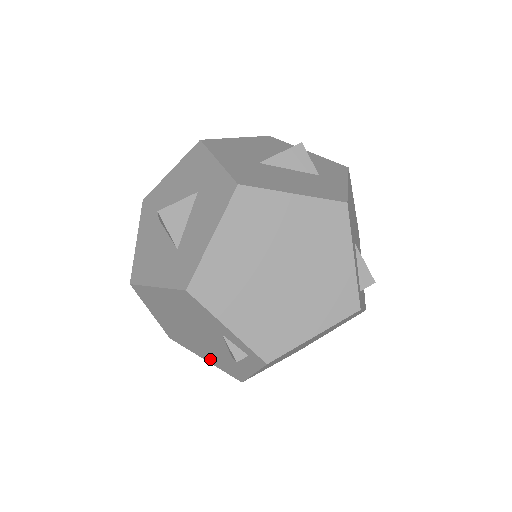
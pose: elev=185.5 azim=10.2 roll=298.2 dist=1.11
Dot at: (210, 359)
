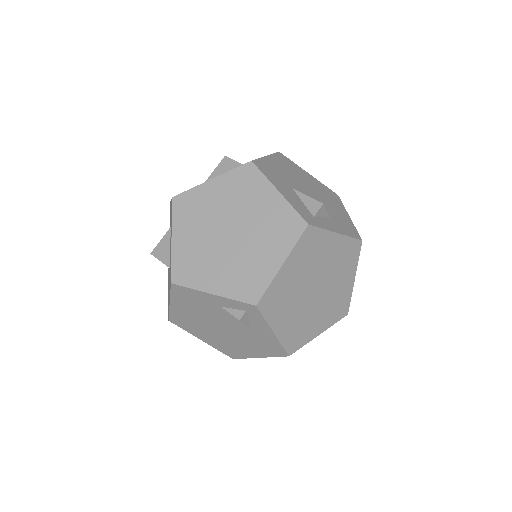
Dot at: (257, 352)
